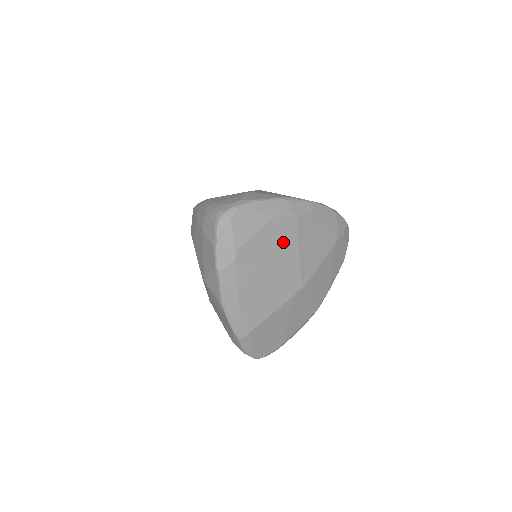
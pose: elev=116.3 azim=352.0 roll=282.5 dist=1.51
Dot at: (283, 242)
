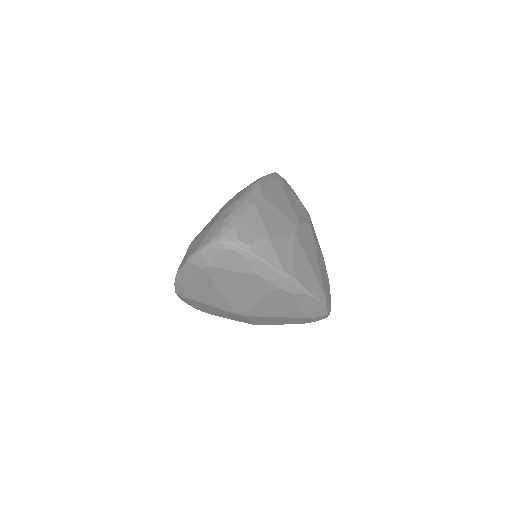
Dot at: (251, 289)
